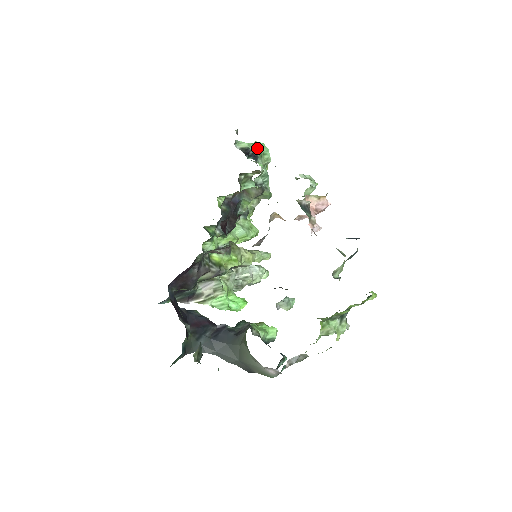
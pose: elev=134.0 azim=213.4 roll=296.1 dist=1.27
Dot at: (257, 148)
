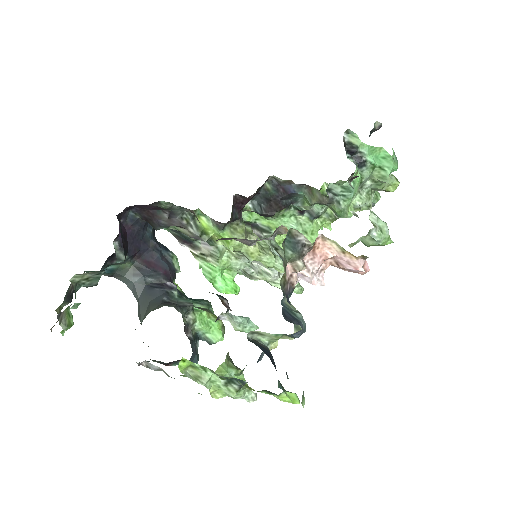
Dot at: (380, 156)
